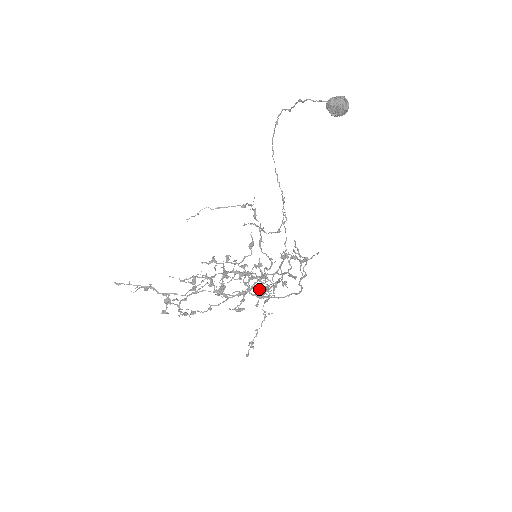
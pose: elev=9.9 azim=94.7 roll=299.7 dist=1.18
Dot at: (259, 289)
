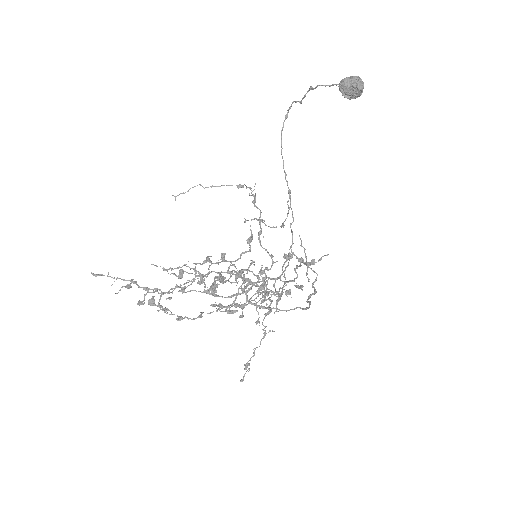
Dot at: occluded
